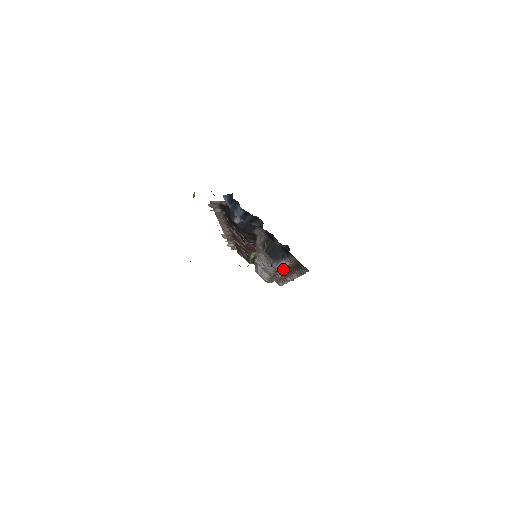
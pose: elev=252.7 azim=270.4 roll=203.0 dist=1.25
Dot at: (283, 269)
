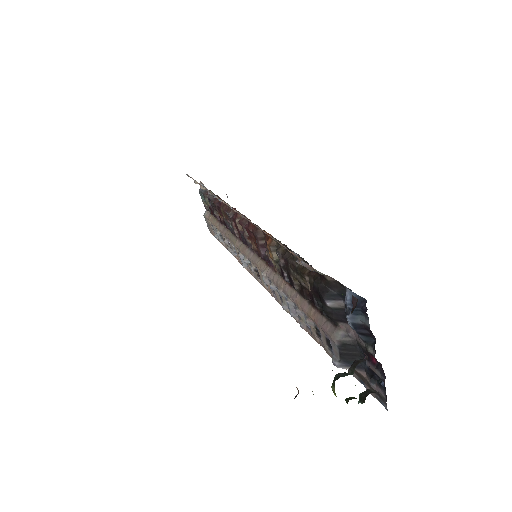
Dot at: occluded
